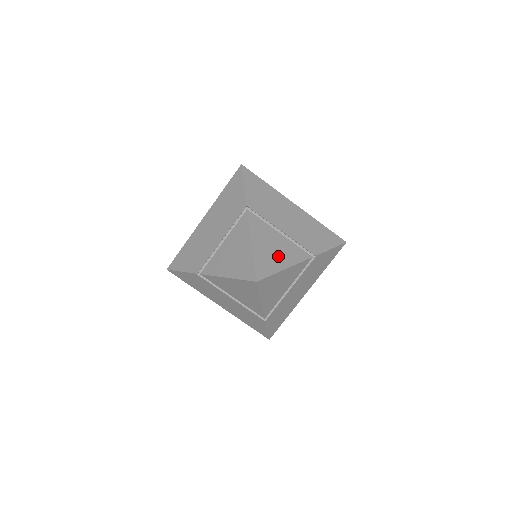
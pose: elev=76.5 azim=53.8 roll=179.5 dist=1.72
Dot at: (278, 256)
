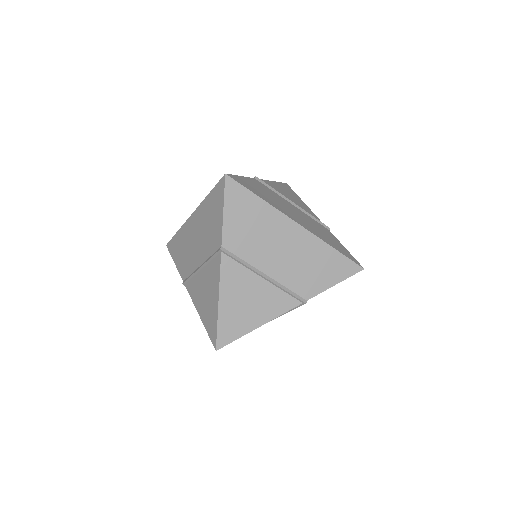
Dot at: (252, 312)
